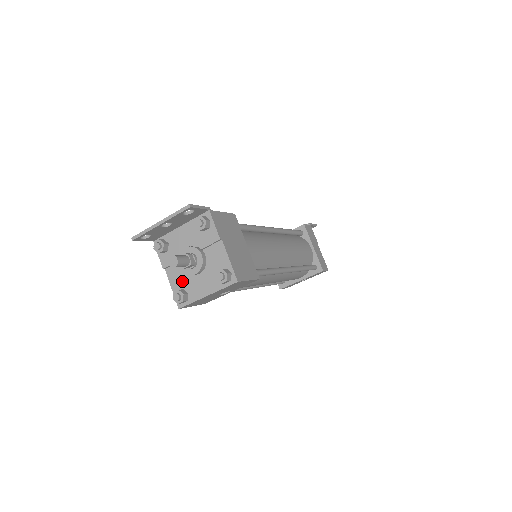
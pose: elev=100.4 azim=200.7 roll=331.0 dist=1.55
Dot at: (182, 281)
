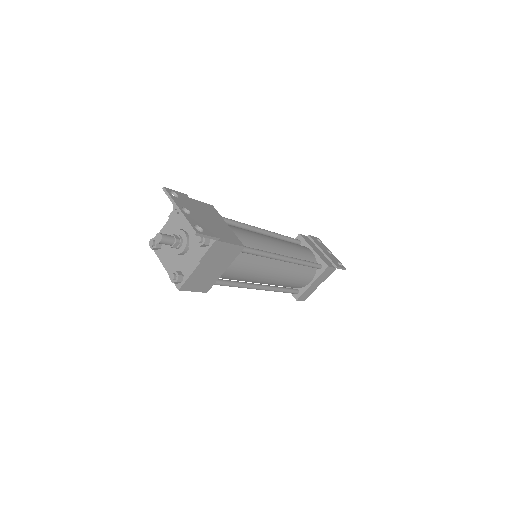
Dot at: occluded
